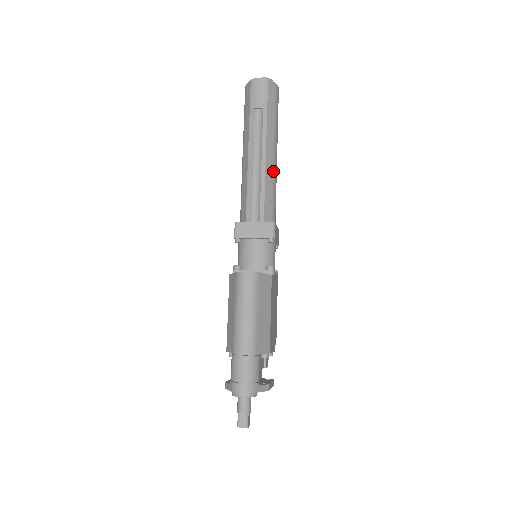
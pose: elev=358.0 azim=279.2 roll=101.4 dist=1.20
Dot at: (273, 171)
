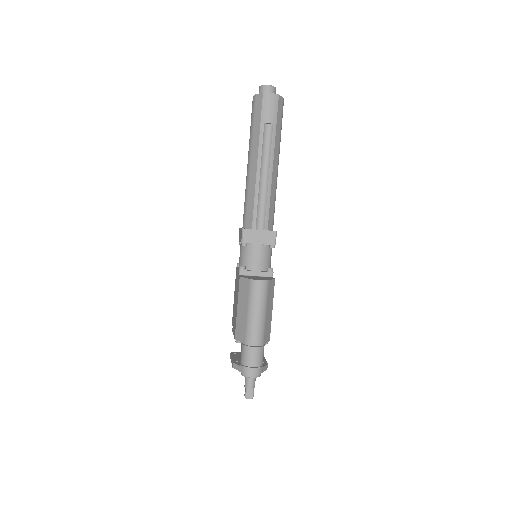
Dot at: (276, 183)
